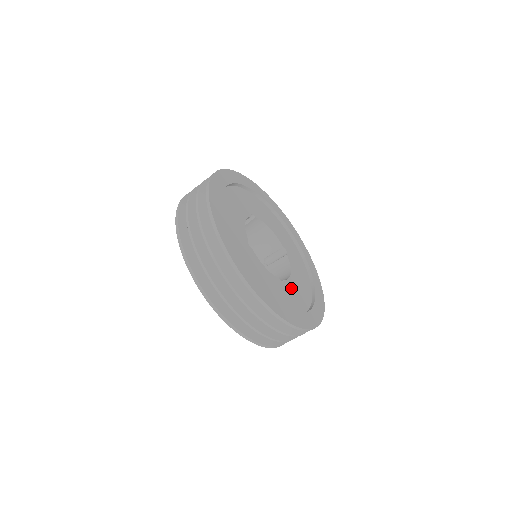
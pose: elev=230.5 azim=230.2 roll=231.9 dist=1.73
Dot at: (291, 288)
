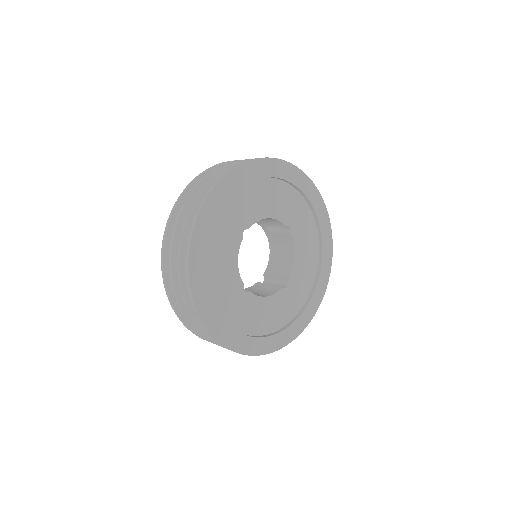
Dot at: (295, 282)
